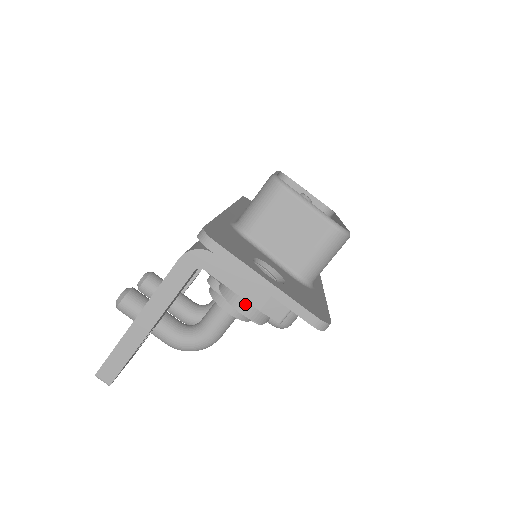
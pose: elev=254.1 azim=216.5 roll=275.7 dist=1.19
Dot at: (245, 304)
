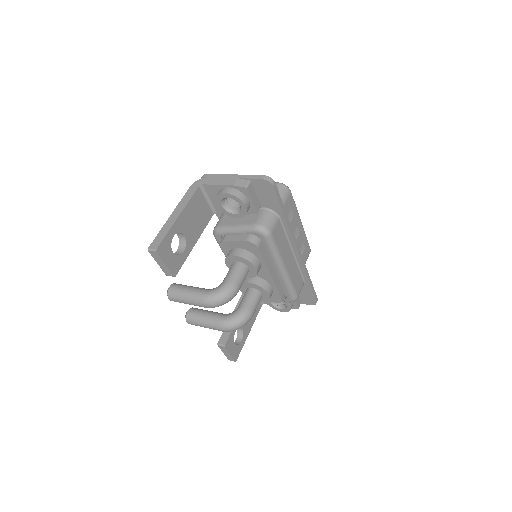
Dot at: (226, 189)
